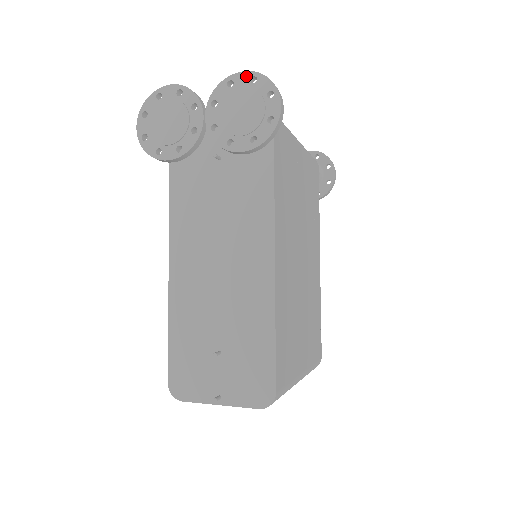
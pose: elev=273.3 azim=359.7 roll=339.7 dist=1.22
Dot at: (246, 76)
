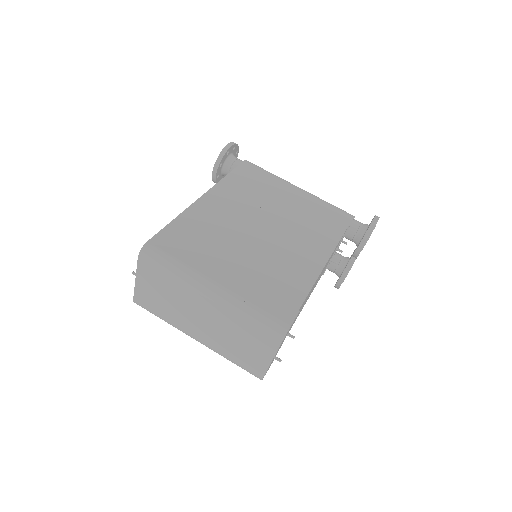
Dot at: occluded
